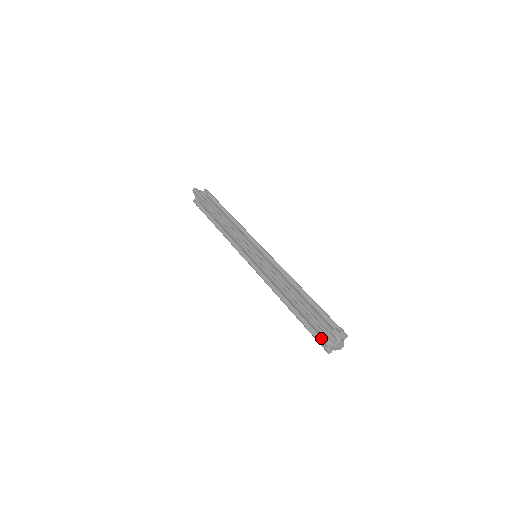
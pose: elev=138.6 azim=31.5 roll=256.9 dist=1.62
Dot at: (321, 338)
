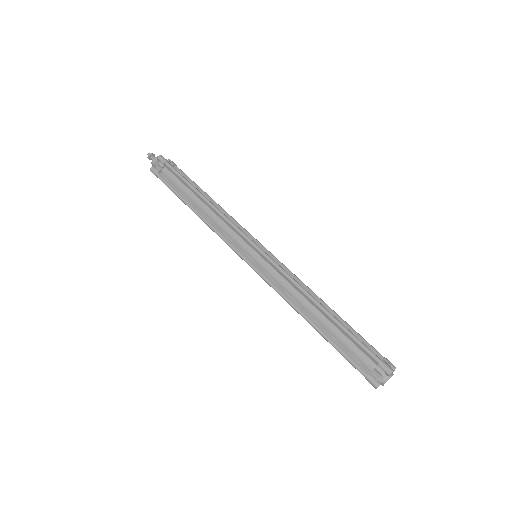
Dot at: (366, 369)
